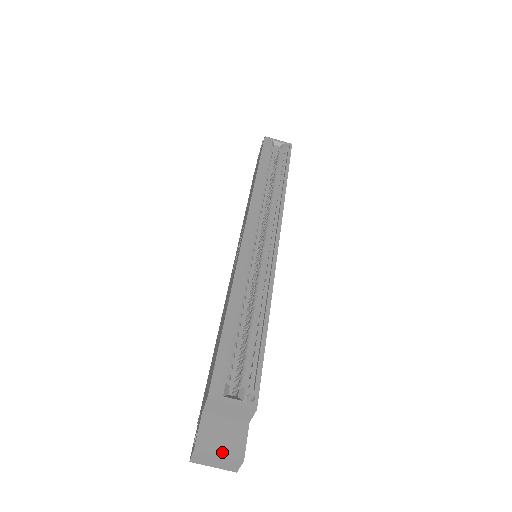
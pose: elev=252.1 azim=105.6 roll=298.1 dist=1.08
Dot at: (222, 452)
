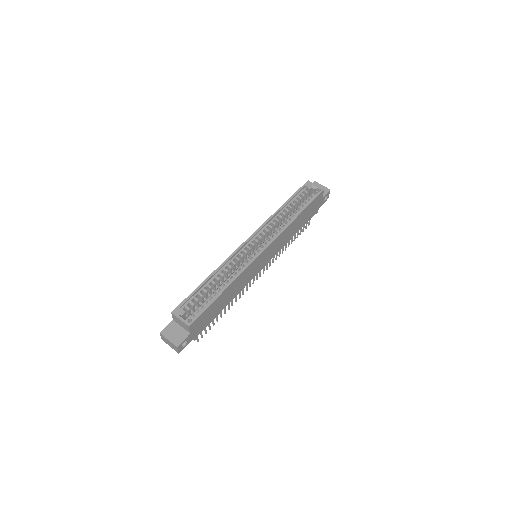
Dot at: (170, 339)
